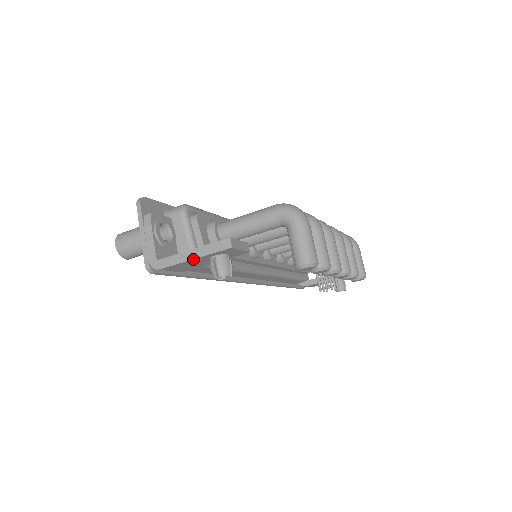
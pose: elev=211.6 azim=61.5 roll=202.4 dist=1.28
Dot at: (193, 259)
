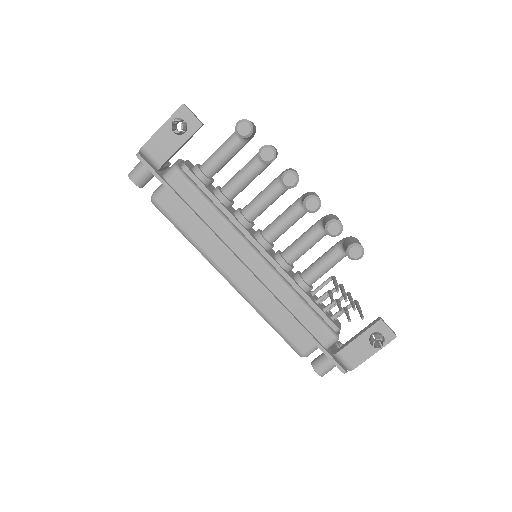
Dot at: (162, 126)
